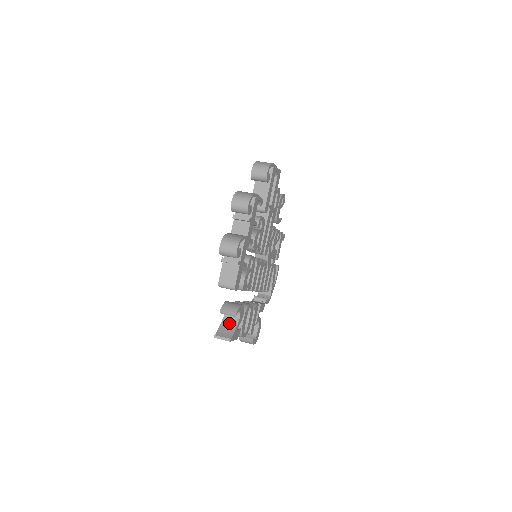
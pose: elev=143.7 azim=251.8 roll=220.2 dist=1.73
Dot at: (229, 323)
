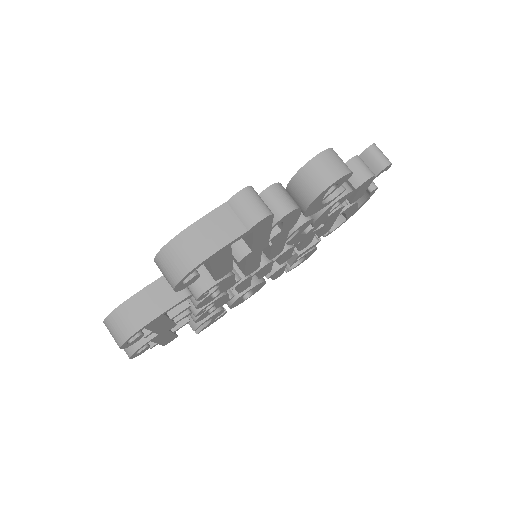
Dot at: occluded
